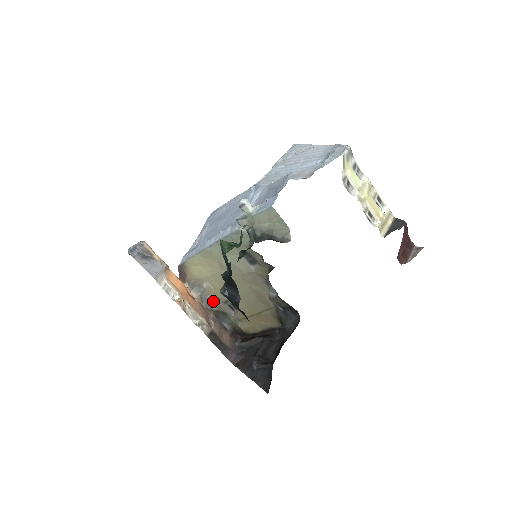
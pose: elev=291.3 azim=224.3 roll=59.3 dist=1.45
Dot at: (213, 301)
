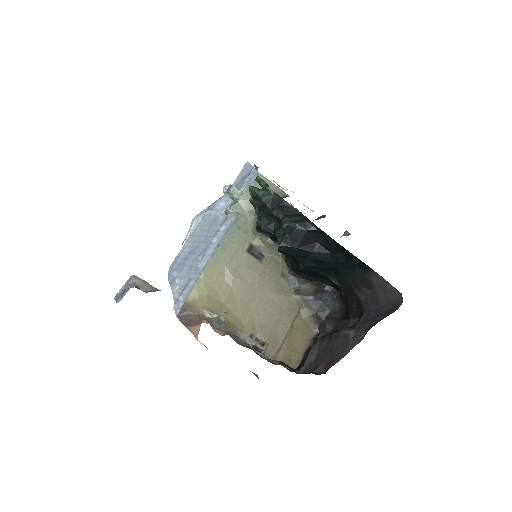
Dot at: (239, 340)
